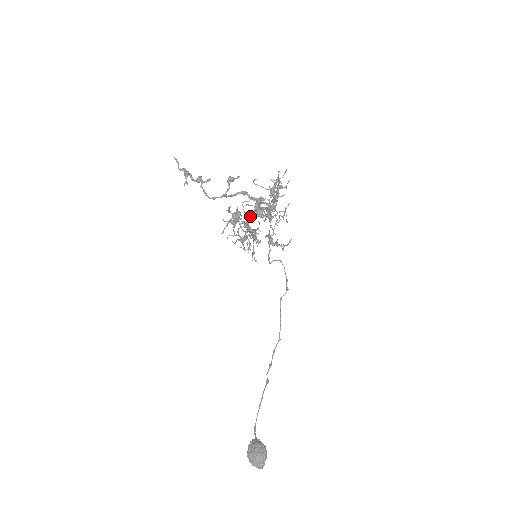
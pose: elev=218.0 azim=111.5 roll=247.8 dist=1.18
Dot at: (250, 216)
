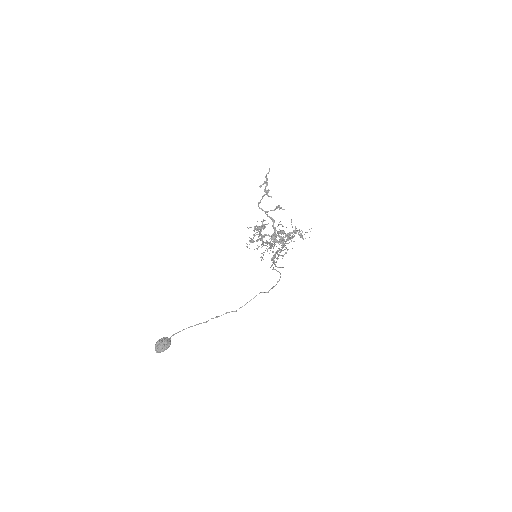
Dot at: (268, 234)
